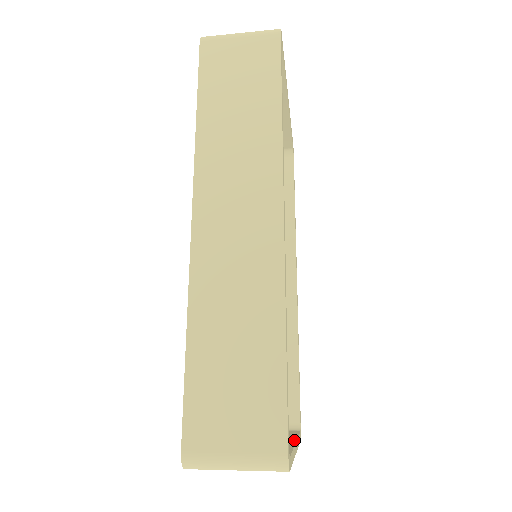
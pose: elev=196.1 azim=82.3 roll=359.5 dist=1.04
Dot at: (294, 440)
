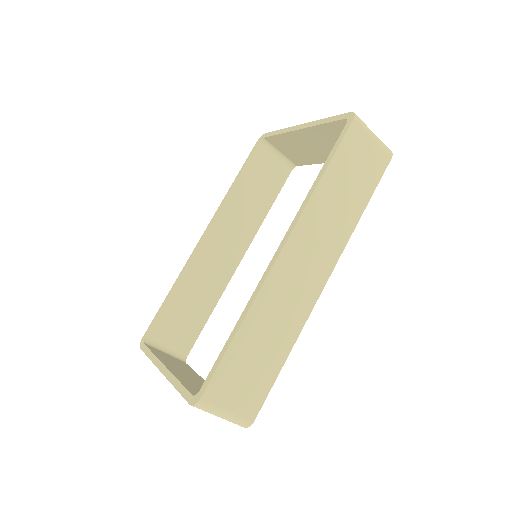
Dot at: occluded
